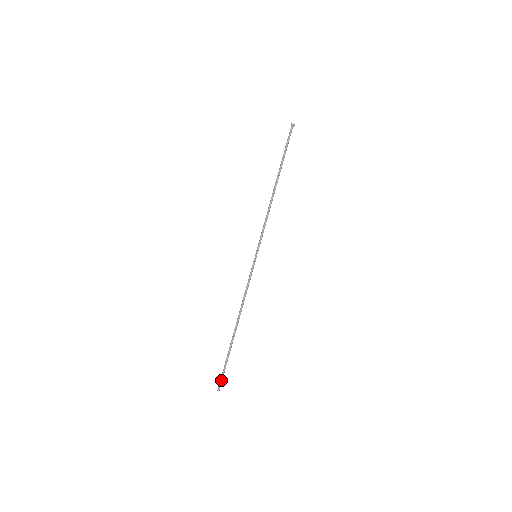
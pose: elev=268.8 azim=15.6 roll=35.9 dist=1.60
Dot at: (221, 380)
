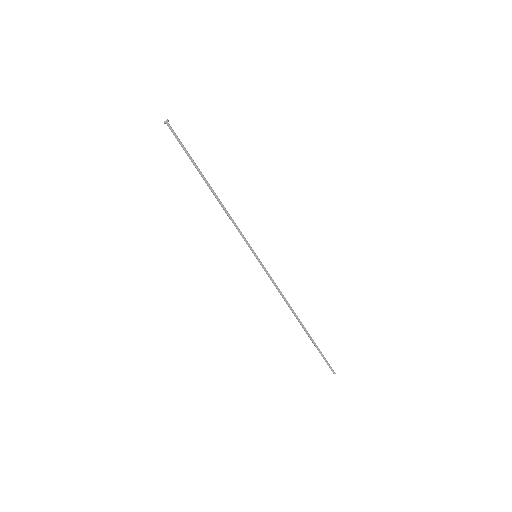
Dot at: (328, 365)
